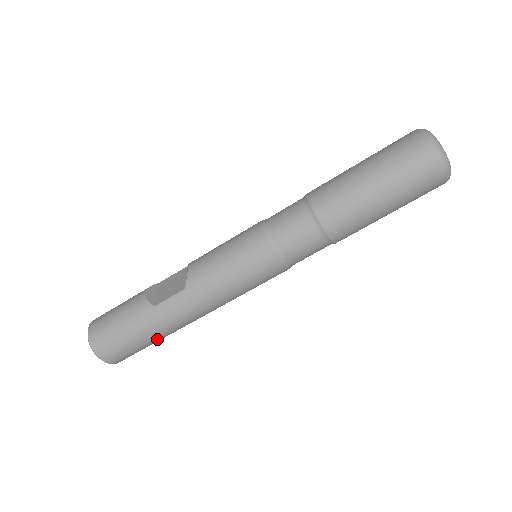
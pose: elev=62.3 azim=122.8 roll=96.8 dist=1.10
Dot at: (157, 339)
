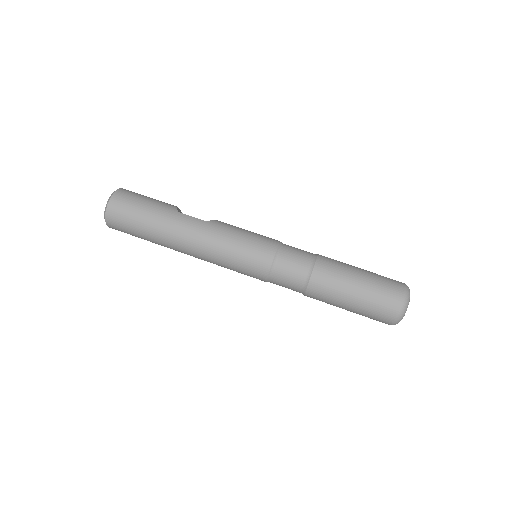
Dot at: (150, 231)
